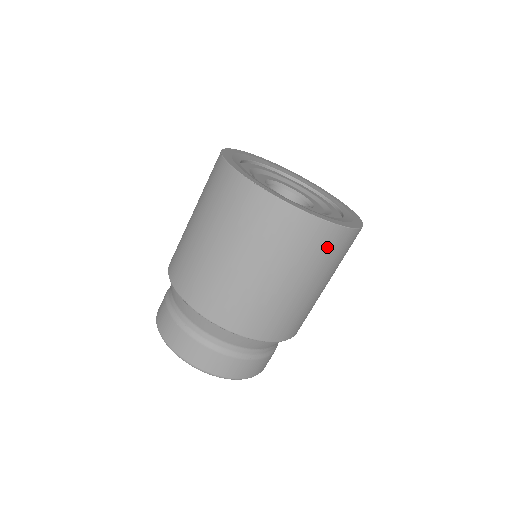
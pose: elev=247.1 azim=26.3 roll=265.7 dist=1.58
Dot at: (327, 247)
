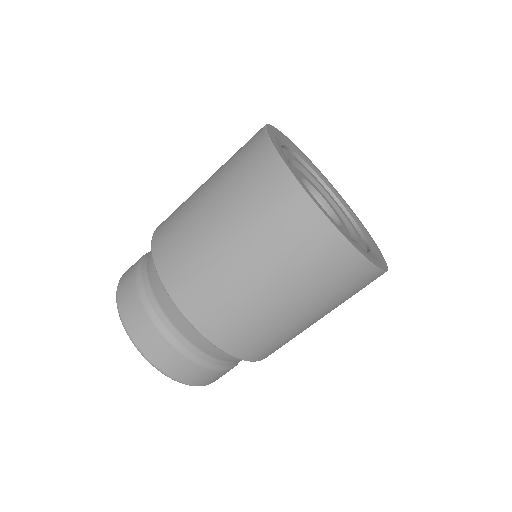
Dot at: (296, 231)
